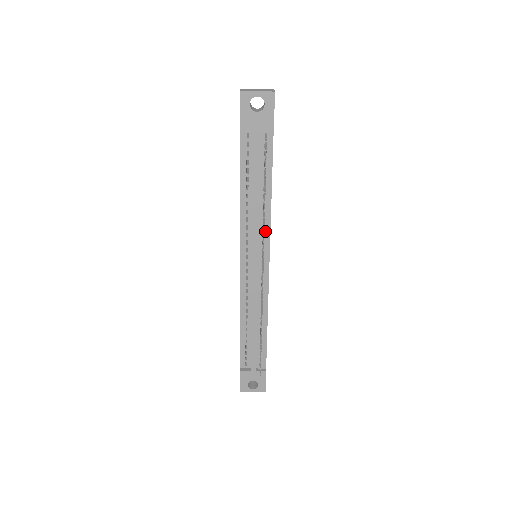
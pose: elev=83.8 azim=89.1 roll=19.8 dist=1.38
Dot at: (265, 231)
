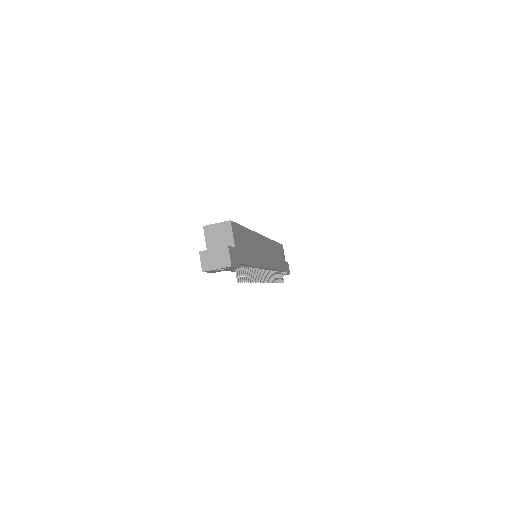
Dot at: occluded
